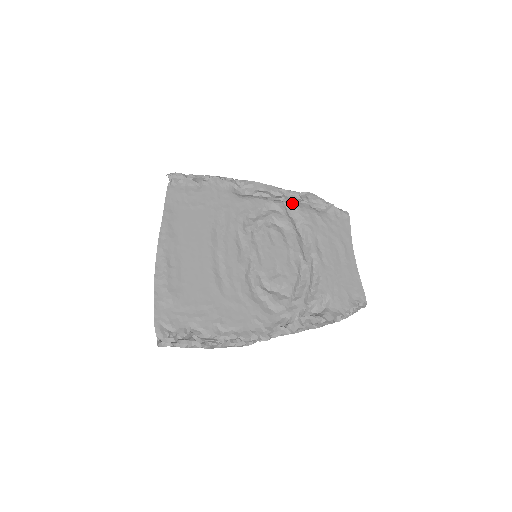
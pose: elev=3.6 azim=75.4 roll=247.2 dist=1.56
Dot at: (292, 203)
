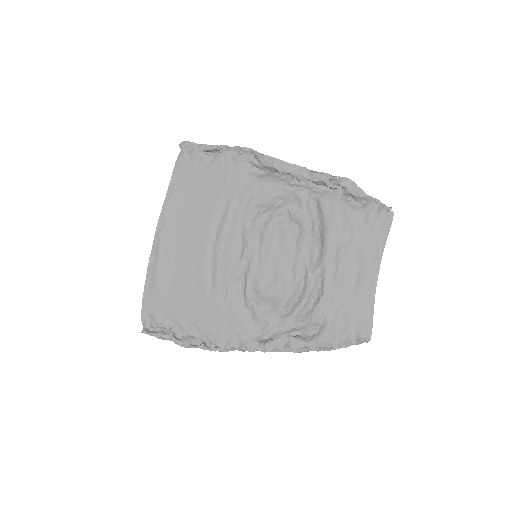
Dot at: (319, 191)
